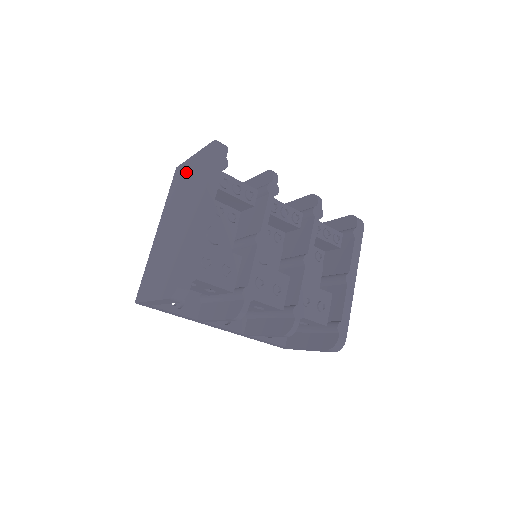
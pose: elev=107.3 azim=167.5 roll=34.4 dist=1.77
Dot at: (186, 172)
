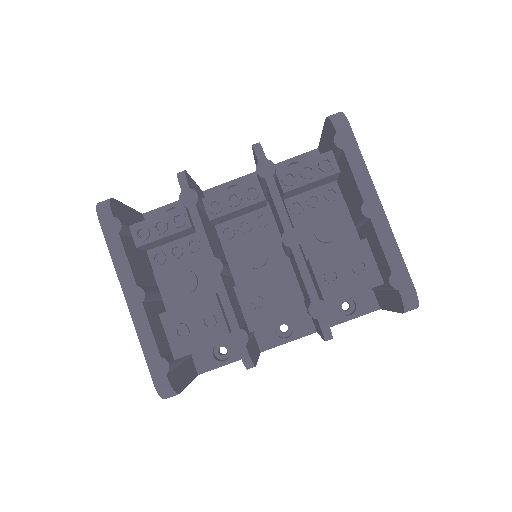
Dot at: occluded
